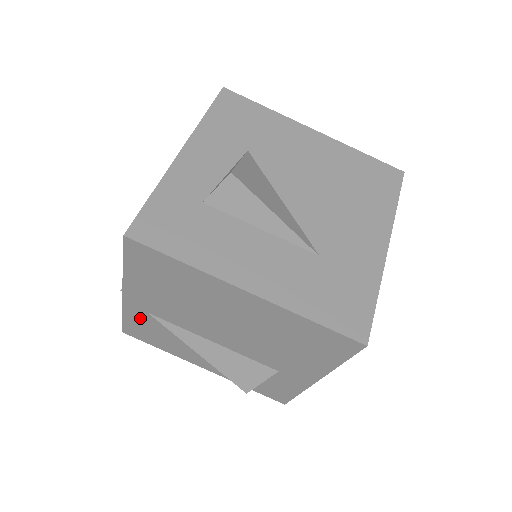
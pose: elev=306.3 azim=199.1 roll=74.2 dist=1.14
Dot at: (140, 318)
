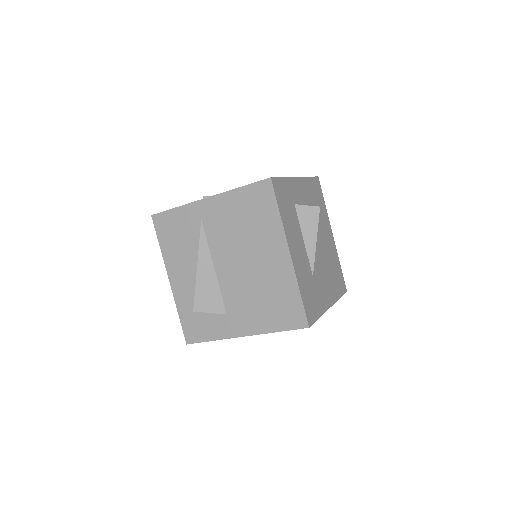
Dot at: (188, 218)
